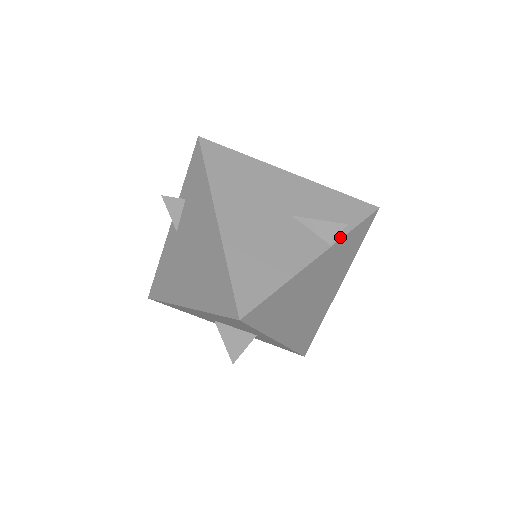
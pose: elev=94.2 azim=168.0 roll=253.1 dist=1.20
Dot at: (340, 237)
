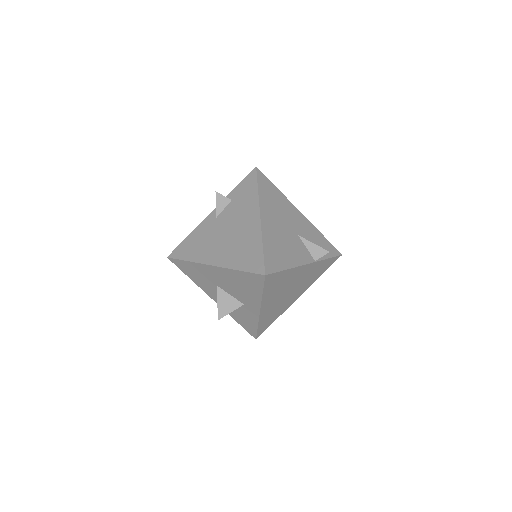
Dot at: (320, 259)
